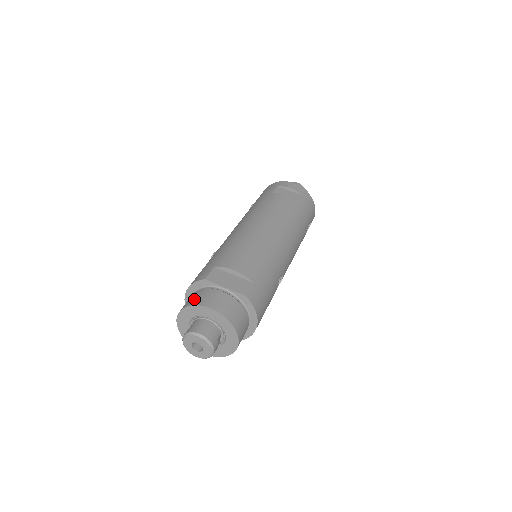
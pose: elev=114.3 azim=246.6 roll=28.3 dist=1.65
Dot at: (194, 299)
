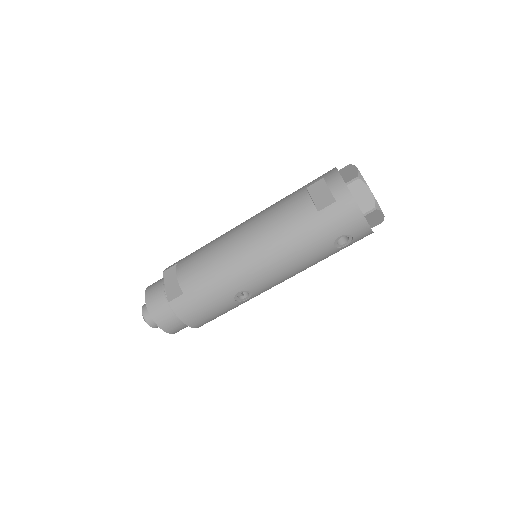
Dot at: (153, 284)
